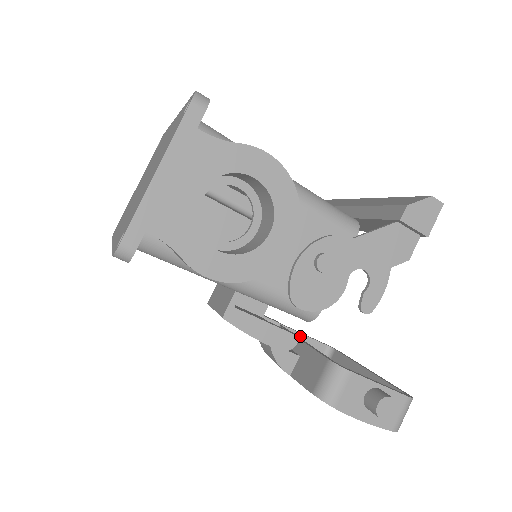
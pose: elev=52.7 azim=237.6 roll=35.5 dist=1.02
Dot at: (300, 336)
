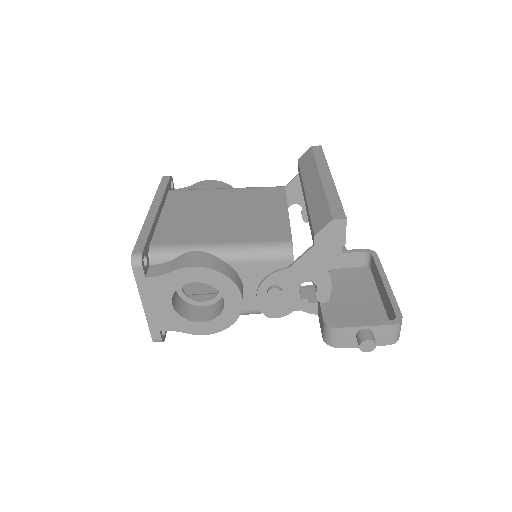
Dot at: occluded
